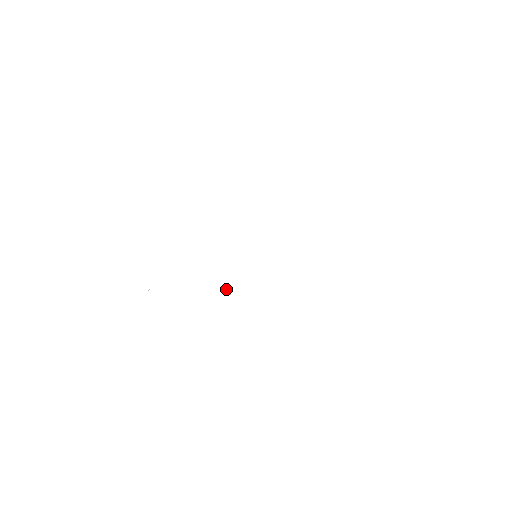
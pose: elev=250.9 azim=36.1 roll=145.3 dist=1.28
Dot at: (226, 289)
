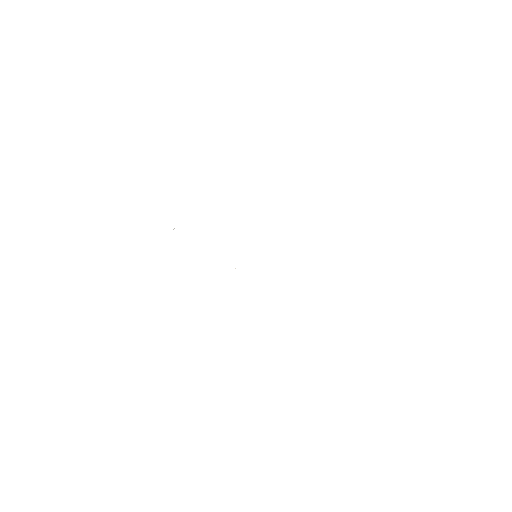
Dot at: occluded
